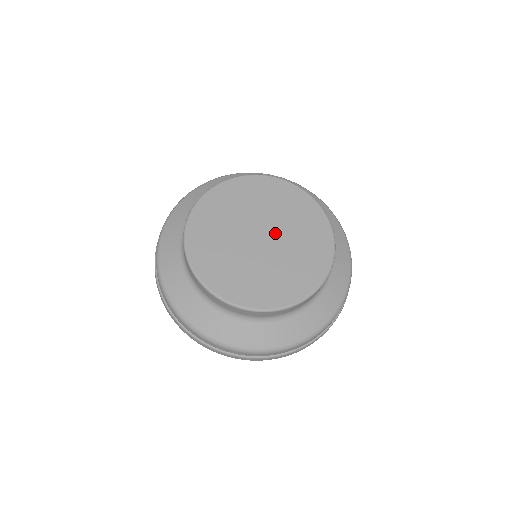
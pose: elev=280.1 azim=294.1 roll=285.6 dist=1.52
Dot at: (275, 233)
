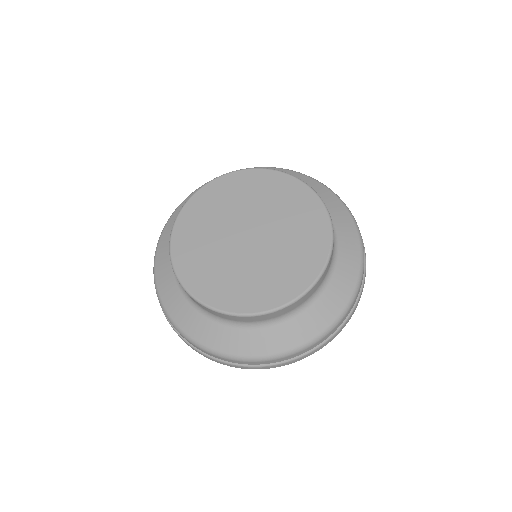
Dot at: (260, 224)
